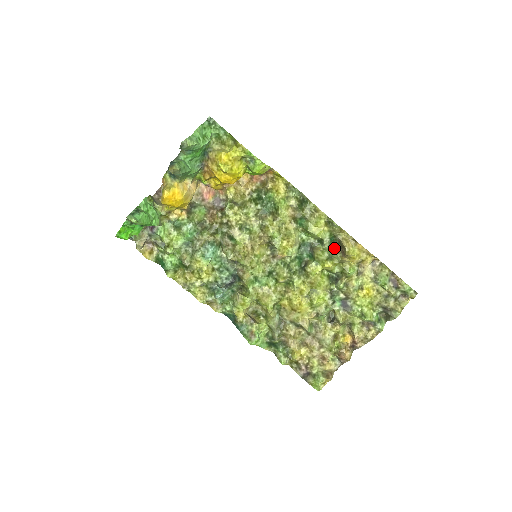
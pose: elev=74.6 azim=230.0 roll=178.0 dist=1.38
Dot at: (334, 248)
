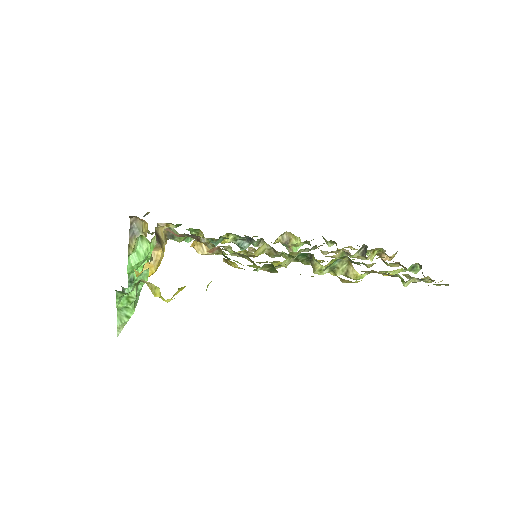
Dot at: (336, 260)
